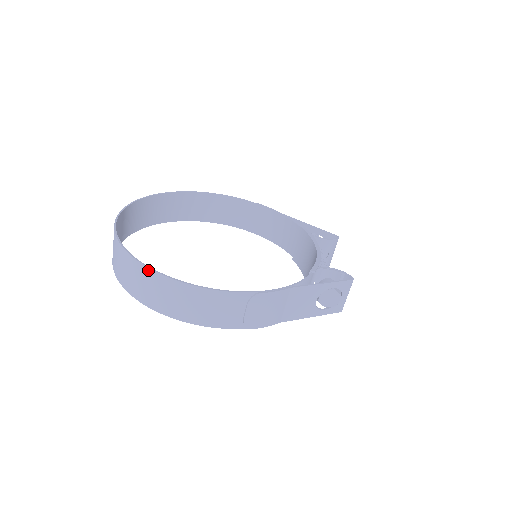
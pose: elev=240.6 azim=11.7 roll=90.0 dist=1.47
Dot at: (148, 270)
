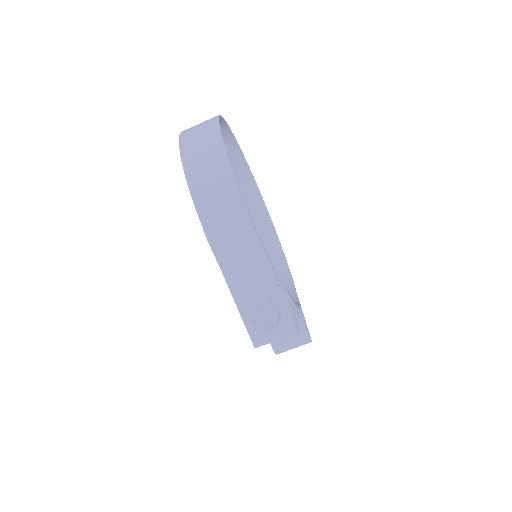
Dot at: (217, 124)
